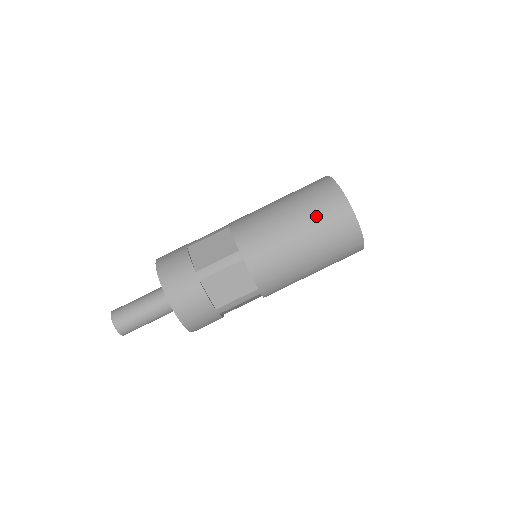
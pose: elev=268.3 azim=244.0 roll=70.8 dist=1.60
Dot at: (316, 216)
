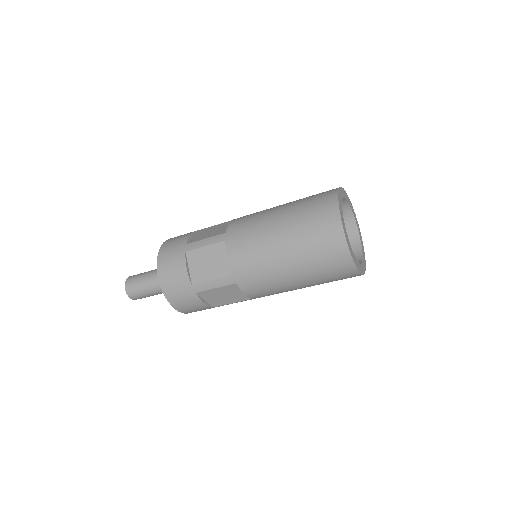
Dot at: occluded
